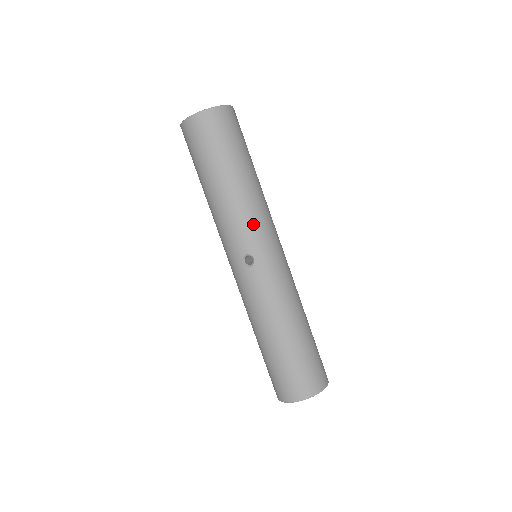
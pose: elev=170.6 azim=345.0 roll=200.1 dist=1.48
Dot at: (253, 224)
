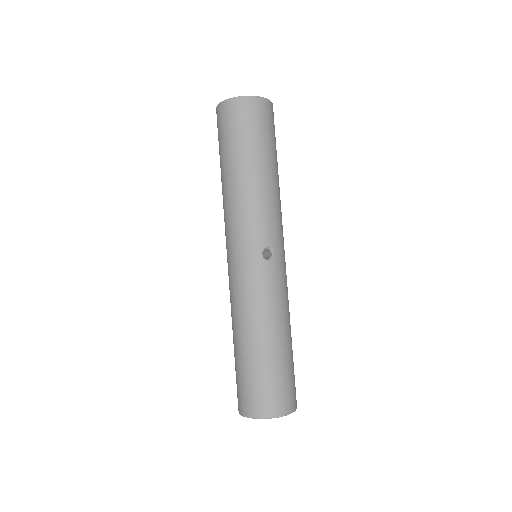
Dot at: (278, 220)
